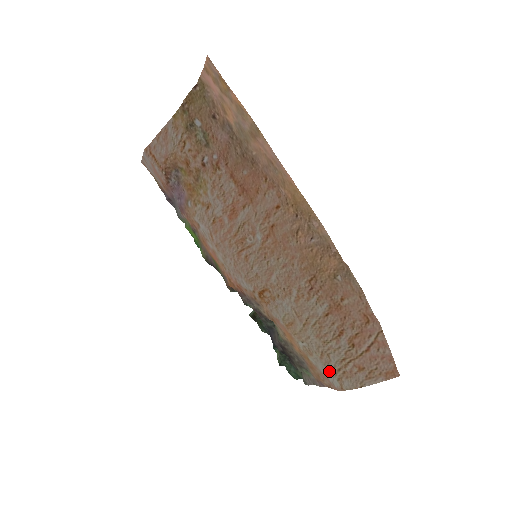
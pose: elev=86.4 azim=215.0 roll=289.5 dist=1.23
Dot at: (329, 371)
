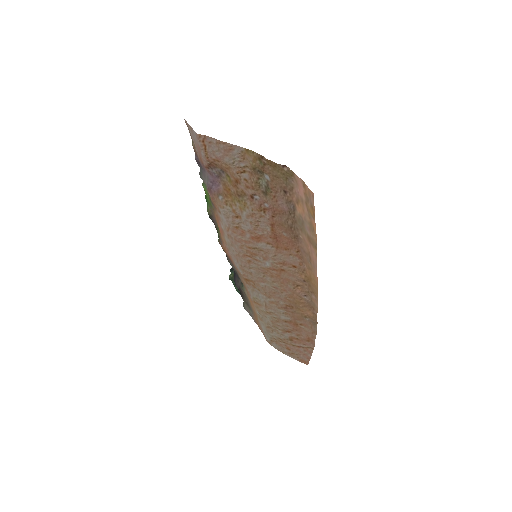
Dot at: (267, 334)
